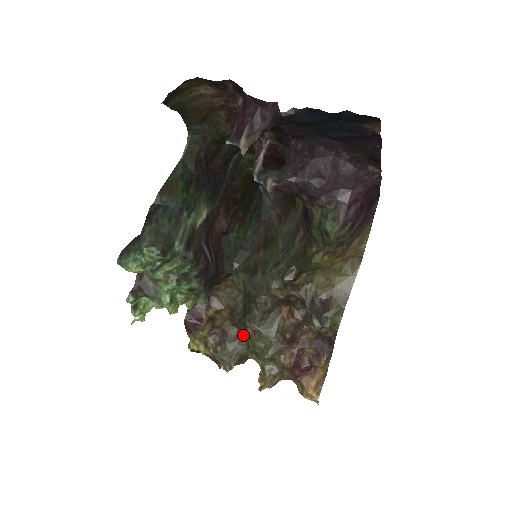
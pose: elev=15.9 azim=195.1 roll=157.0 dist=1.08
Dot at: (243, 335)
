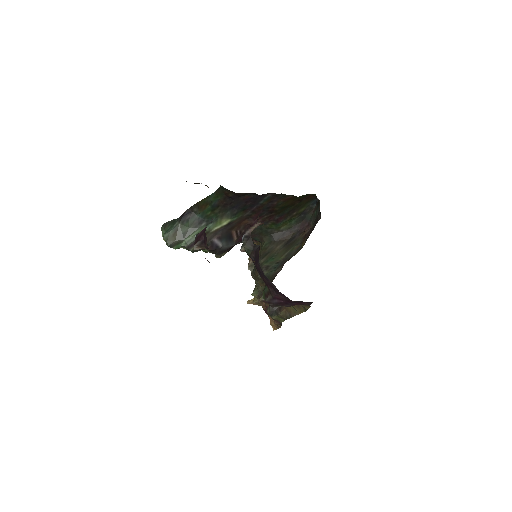
Dot at: occluded
